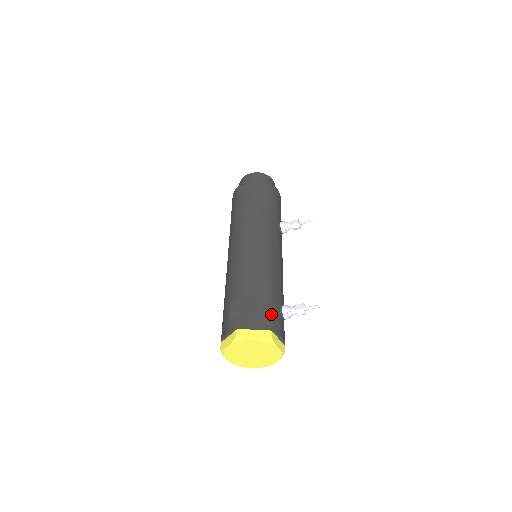
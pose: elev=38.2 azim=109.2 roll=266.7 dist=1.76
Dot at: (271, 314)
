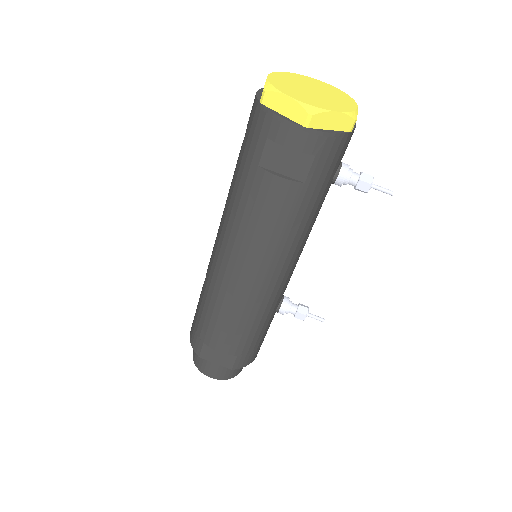
Dot at: occluded
